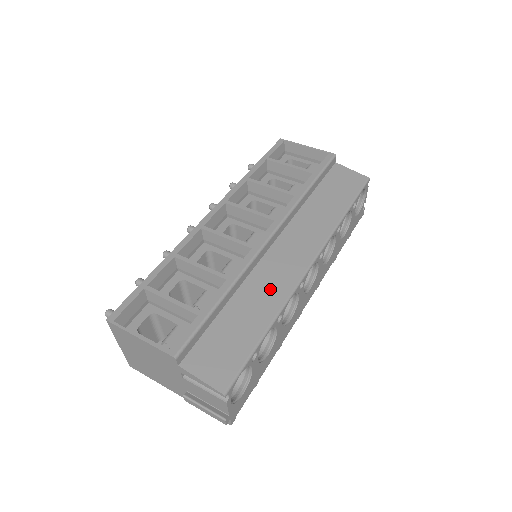
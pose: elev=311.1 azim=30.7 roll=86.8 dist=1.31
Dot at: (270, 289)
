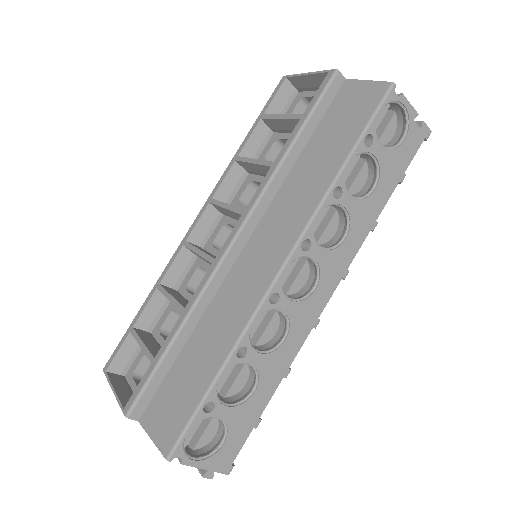
Dot at: (230, 314)
